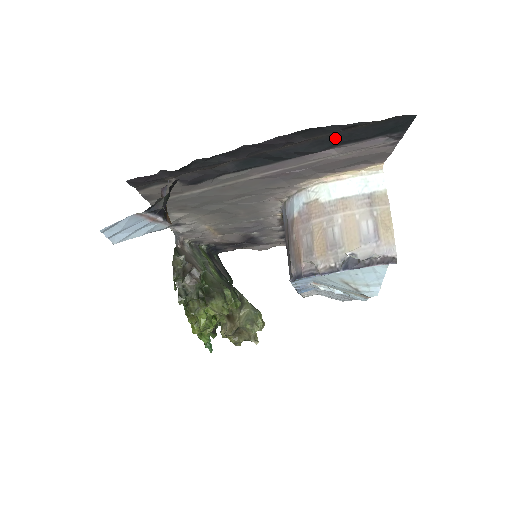
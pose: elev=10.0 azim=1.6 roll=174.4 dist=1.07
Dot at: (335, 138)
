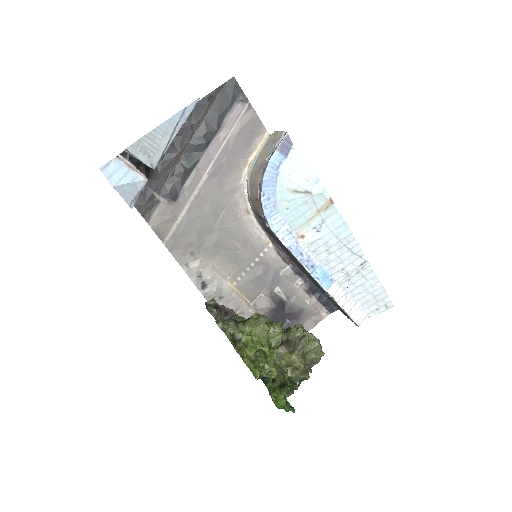
Dot at: (214, 114)
